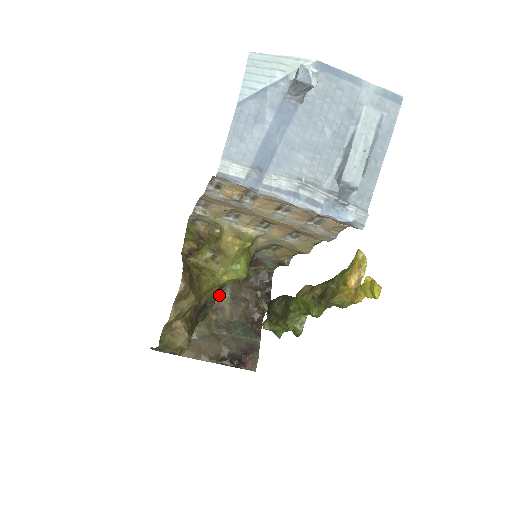
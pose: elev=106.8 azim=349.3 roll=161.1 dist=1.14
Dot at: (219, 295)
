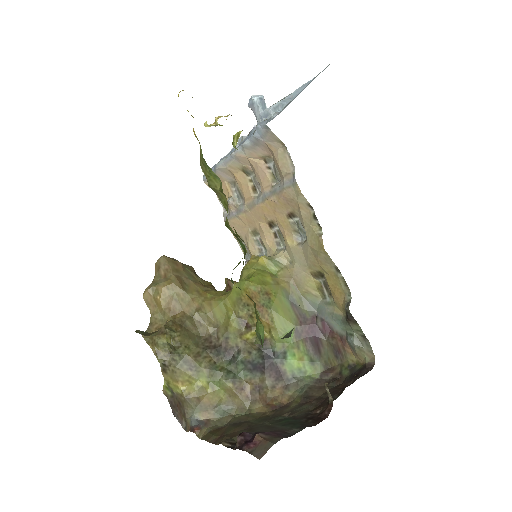
Dot at: (290, 393)
